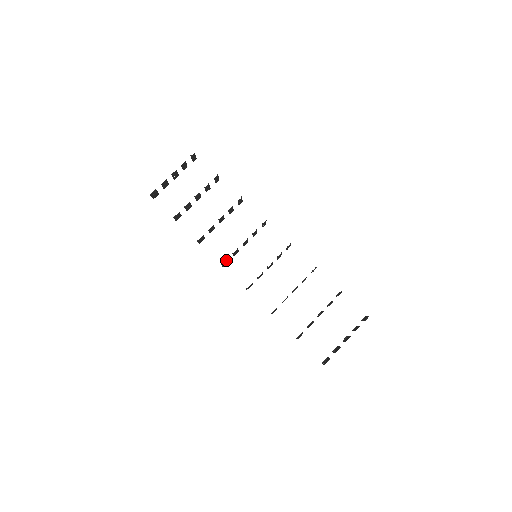
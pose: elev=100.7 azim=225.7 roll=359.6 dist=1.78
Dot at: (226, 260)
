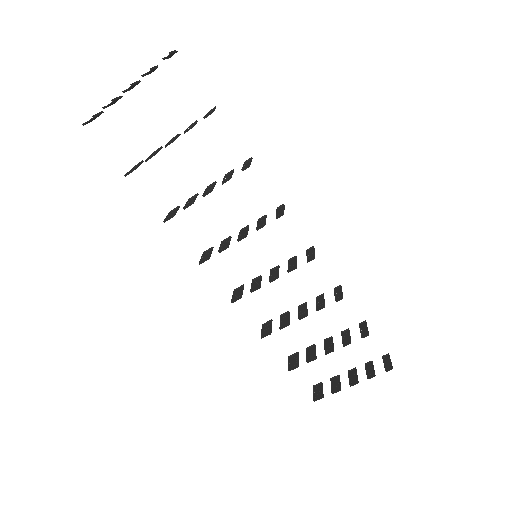
Dot at: (207, 258)
